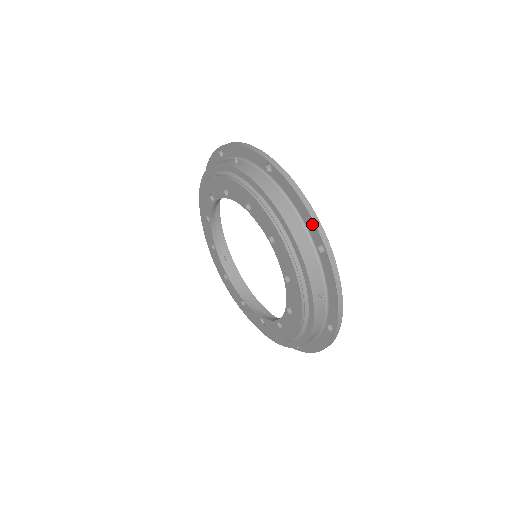
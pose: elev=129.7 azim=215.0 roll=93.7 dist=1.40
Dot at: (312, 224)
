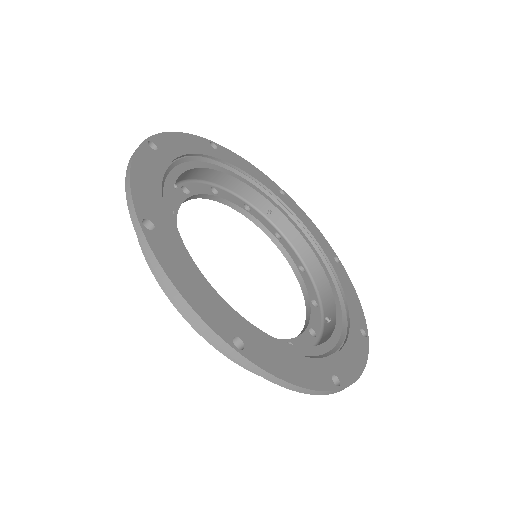
Dot at: (201, 324)
